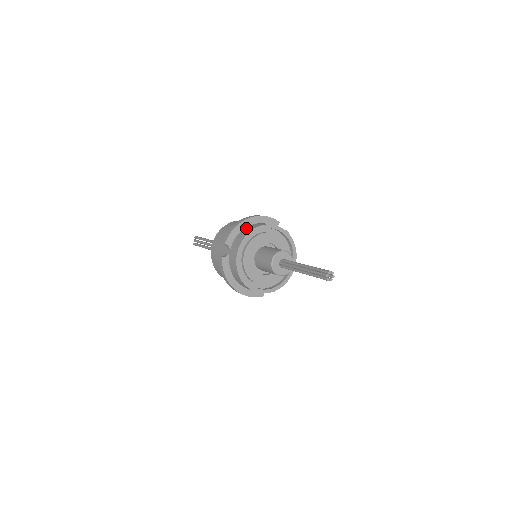
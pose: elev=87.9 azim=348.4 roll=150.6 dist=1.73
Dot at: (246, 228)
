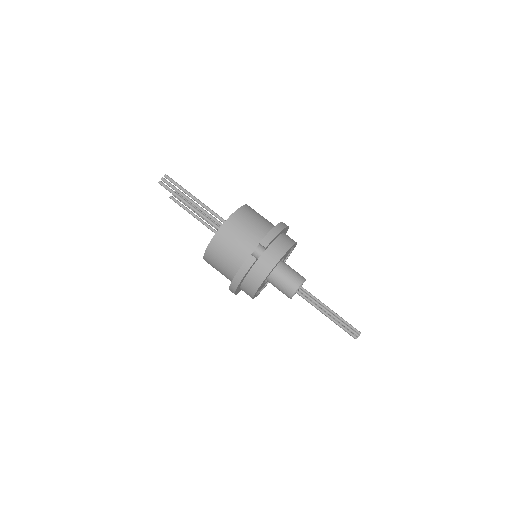
Dot at: (282, 237)
